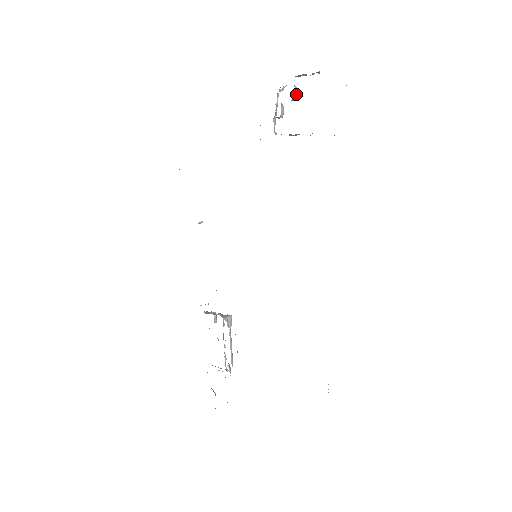
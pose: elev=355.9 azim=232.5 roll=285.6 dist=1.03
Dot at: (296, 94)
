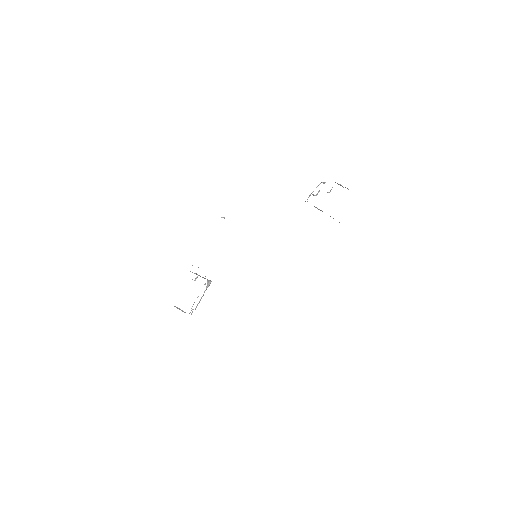
Dot at: occluded
